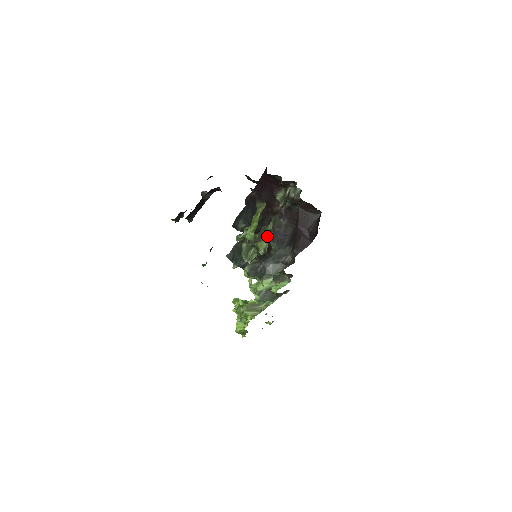
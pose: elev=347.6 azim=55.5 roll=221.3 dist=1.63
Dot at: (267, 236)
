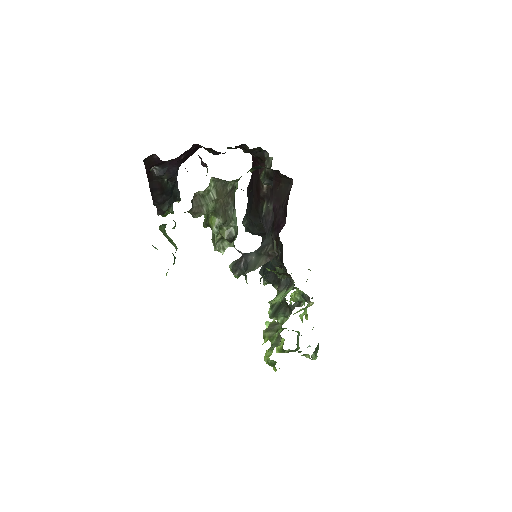
Dot at: (214, 208)
